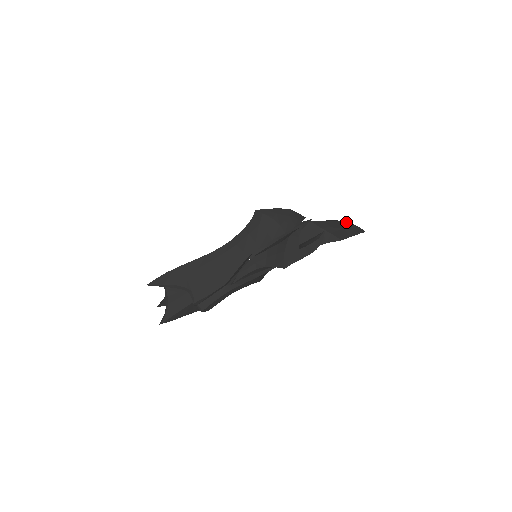
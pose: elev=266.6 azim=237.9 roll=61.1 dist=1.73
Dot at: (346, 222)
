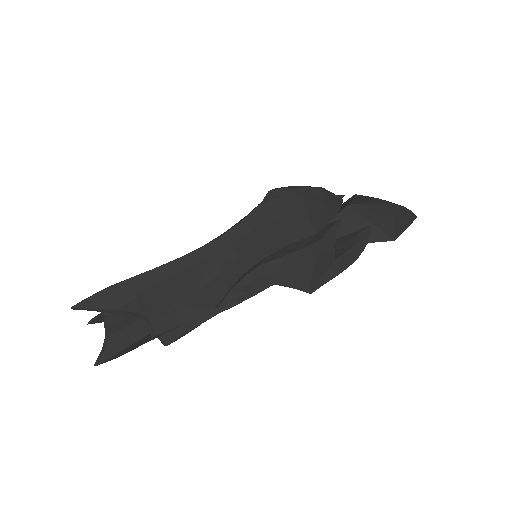
Dot at: (397, 205)
